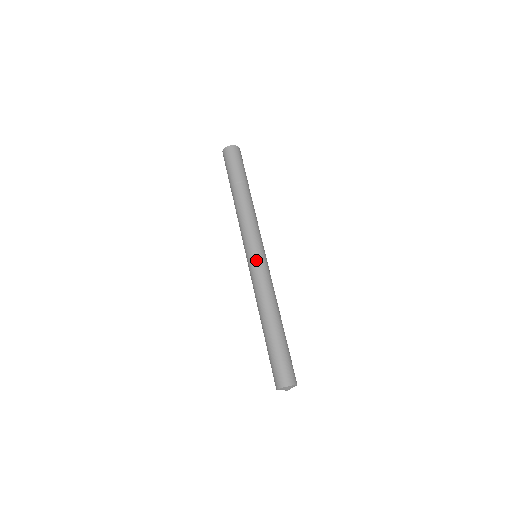
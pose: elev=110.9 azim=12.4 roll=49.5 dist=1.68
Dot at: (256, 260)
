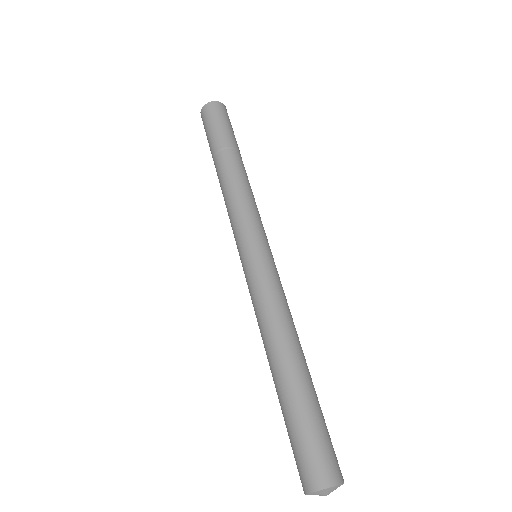
Dot at: (266, 258)
